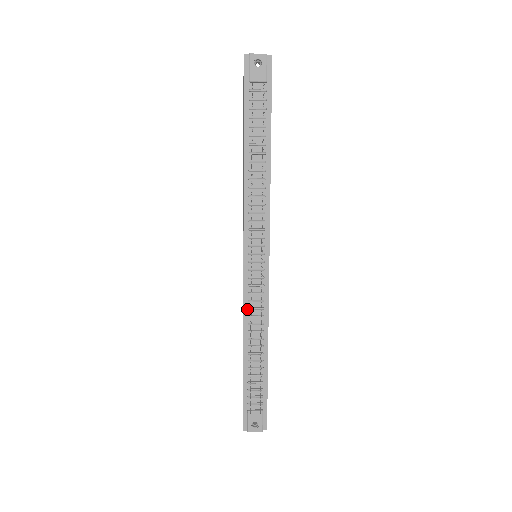
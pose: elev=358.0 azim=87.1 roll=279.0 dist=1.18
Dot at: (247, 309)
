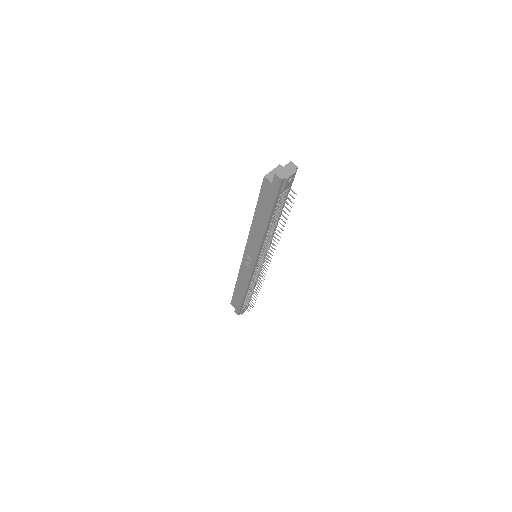
Dot at: (251, 281)
